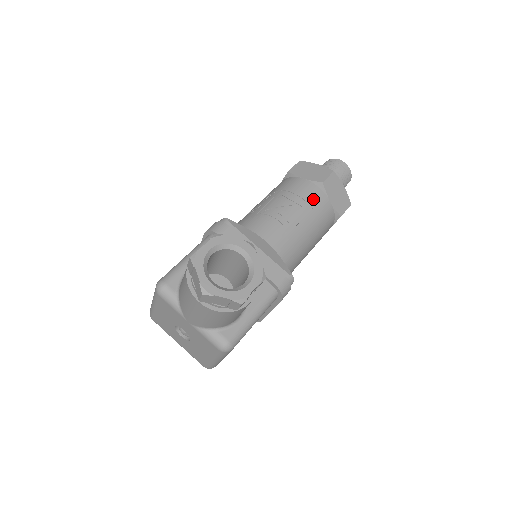
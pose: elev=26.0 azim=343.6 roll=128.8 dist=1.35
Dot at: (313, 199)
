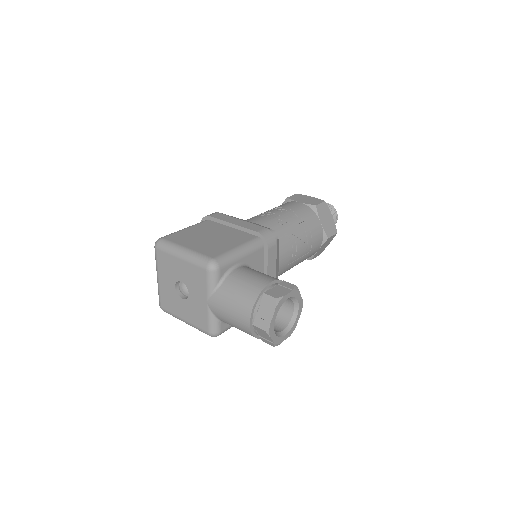
Dot at: (315, 245)
